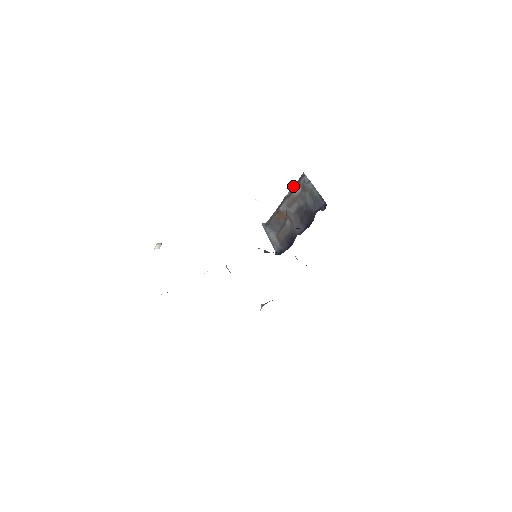
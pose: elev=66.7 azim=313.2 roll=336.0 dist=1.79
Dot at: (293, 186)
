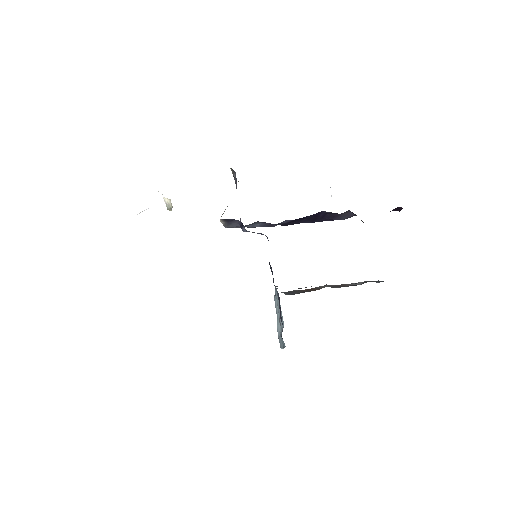
Dot at: occluded
